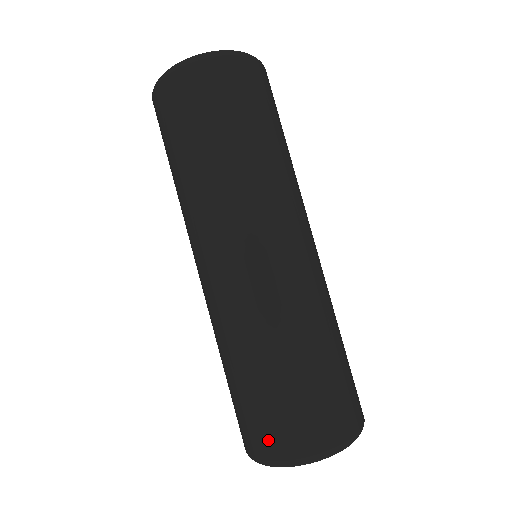
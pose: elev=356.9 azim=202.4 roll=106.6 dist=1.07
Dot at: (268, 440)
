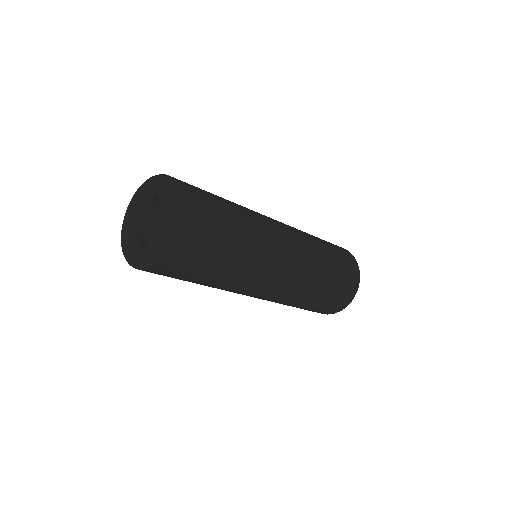
Dot at: (333, 310)
